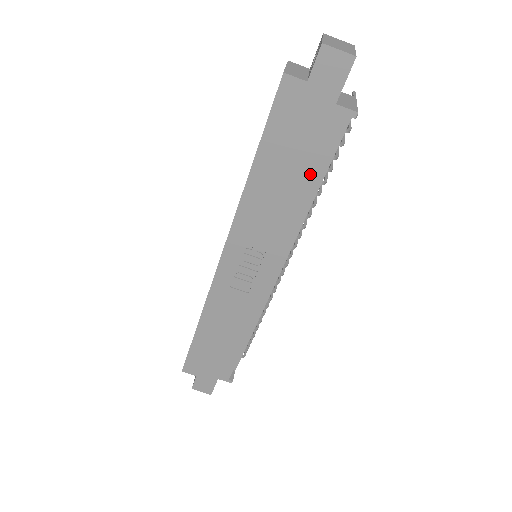
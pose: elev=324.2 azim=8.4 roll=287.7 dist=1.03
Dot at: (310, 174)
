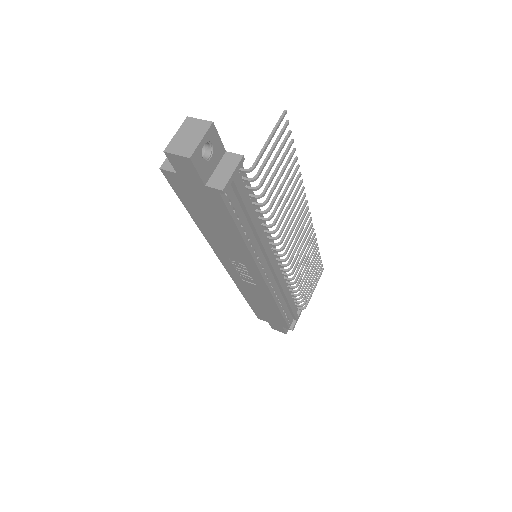
Dot at: (229, 225)
